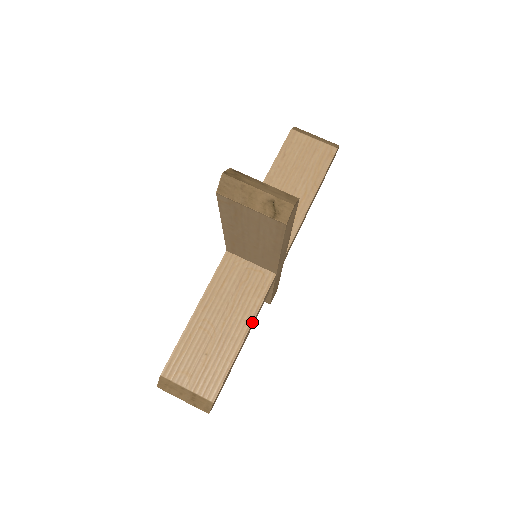
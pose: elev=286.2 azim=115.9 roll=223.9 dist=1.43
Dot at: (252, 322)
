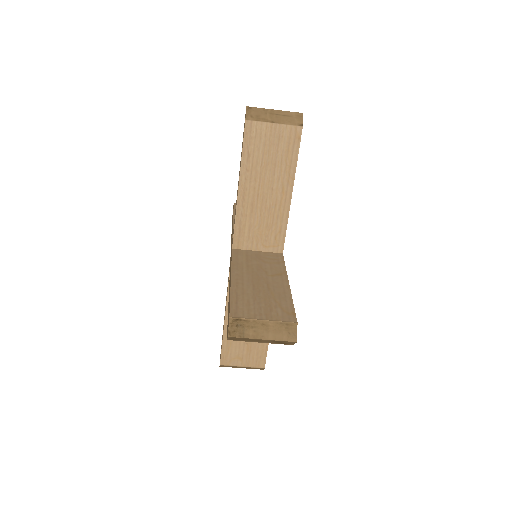
Dot at: occluded
